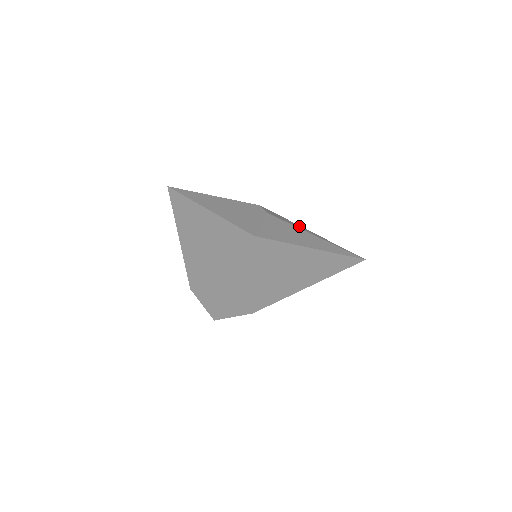
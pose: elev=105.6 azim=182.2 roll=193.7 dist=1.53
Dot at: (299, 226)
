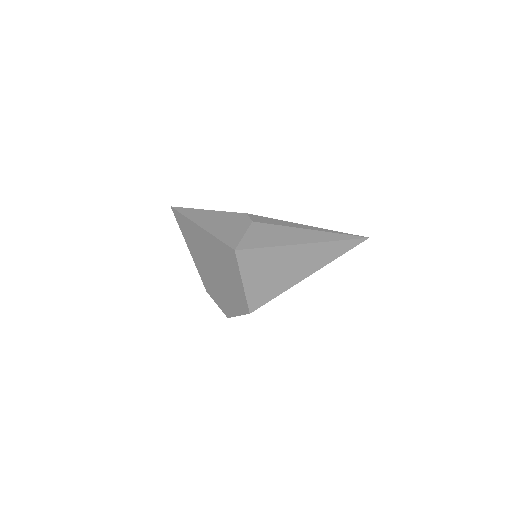
Dot at: (290, 223)
